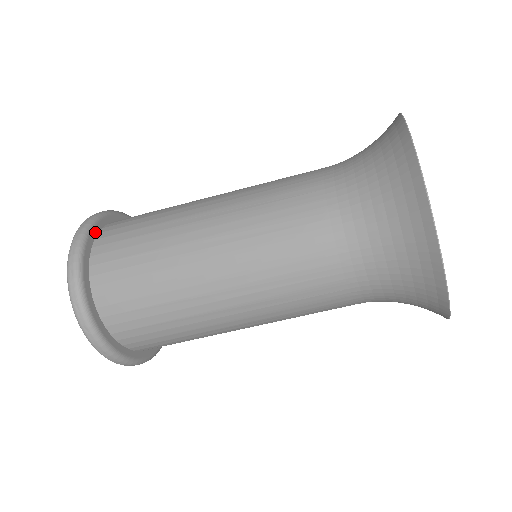
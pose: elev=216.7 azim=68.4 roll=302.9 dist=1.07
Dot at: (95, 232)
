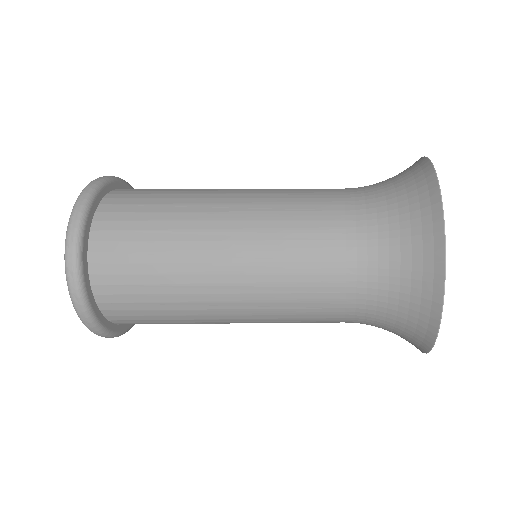
Dot at: (86, 242)
